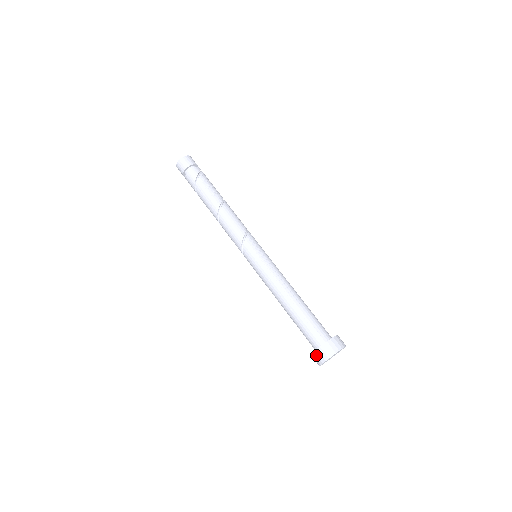
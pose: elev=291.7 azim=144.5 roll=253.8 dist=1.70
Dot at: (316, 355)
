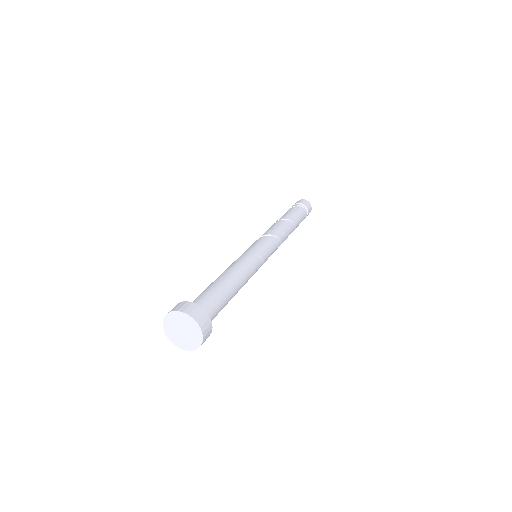
Dot at: occluded
